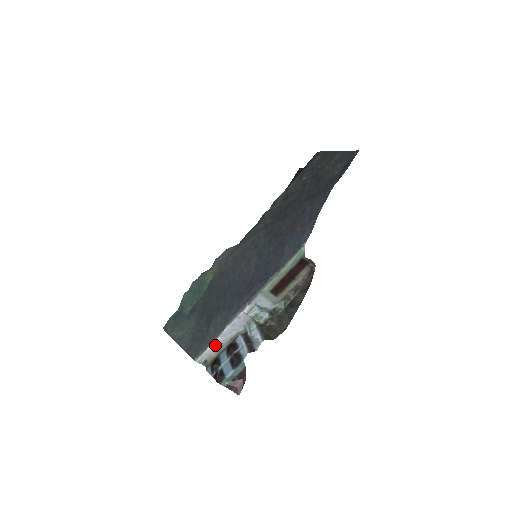
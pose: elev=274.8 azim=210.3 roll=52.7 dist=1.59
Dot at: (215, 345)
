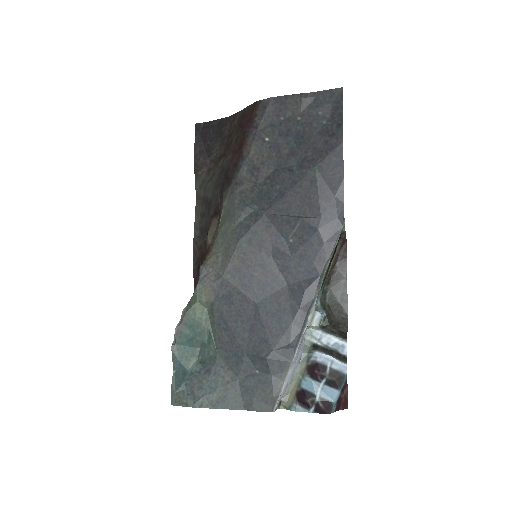
Dot at: (287, 380)
